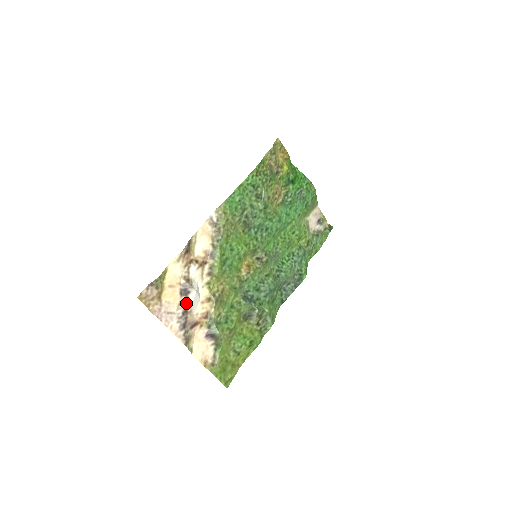
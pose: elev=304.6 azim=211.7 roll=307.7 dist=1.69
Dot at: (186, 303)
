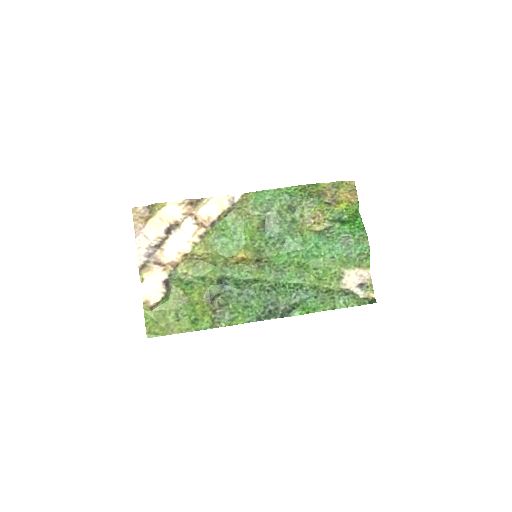
Dot at: (164, 240)
